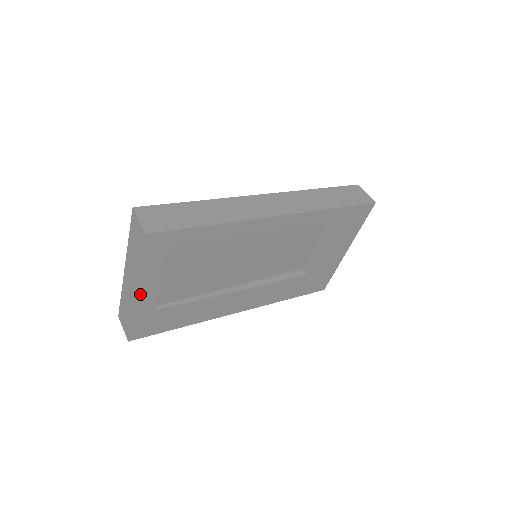
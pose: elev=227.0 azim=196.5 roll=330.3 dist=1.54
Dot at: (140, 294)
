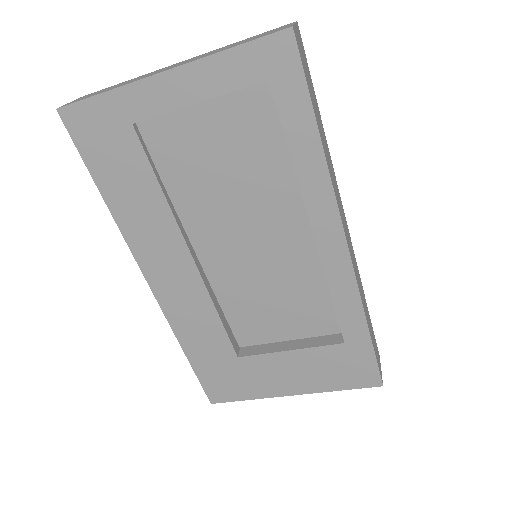
Dot at: (165, 79)
